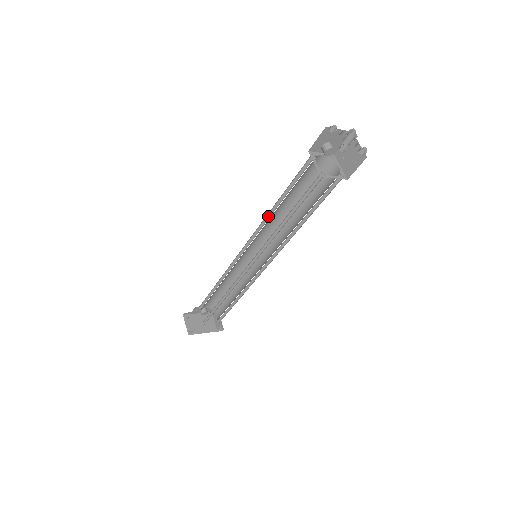
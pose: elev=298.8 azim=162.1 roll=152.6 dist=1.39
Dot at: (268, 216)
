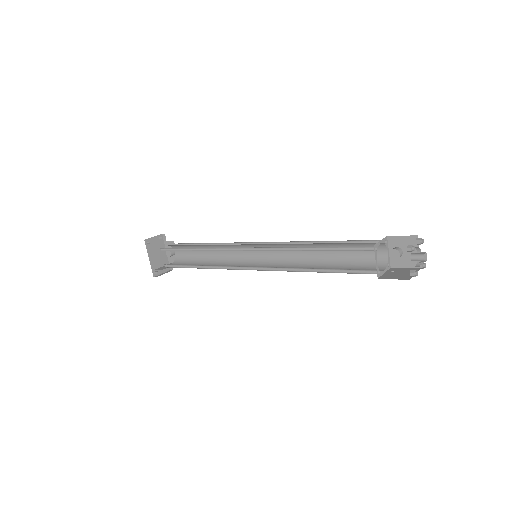
Dot at: (304, 244)
